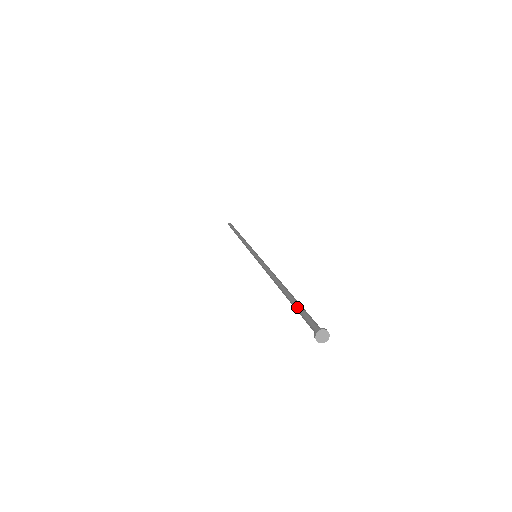
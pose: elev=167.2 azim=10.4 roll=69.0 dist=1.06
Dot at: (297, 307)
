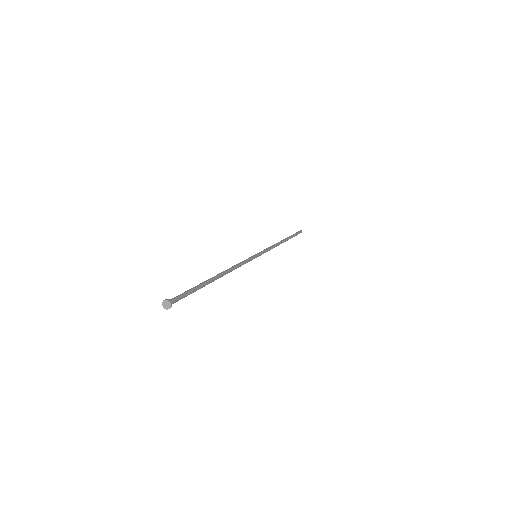
Dot at: (191, 289)
